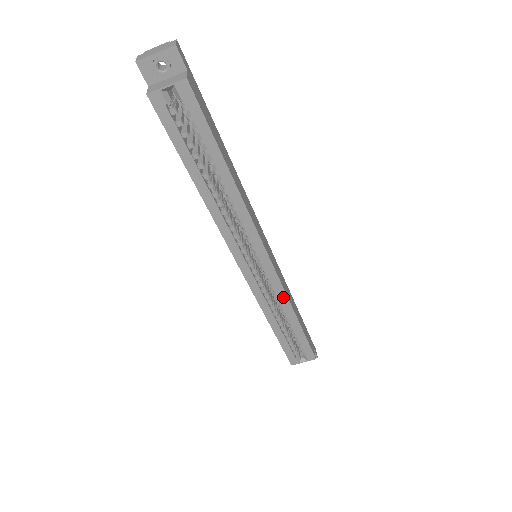
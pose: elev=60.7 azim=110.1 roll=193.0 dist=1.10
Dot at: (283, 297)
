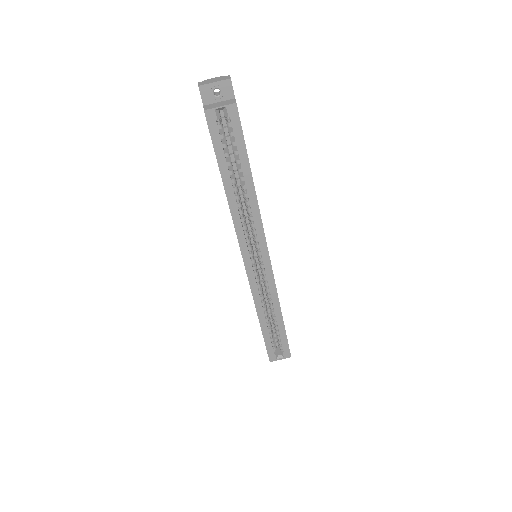
Dot at: (274, 293)
